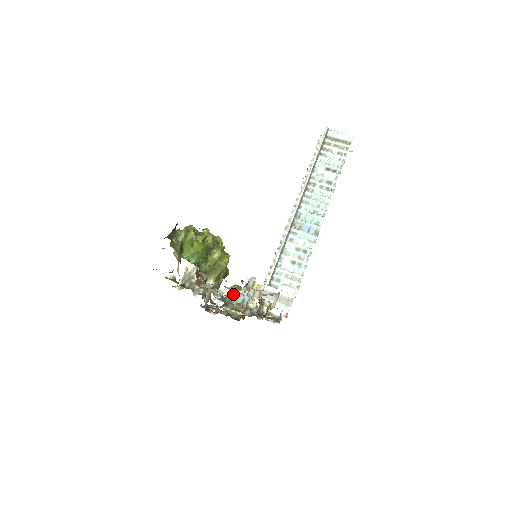
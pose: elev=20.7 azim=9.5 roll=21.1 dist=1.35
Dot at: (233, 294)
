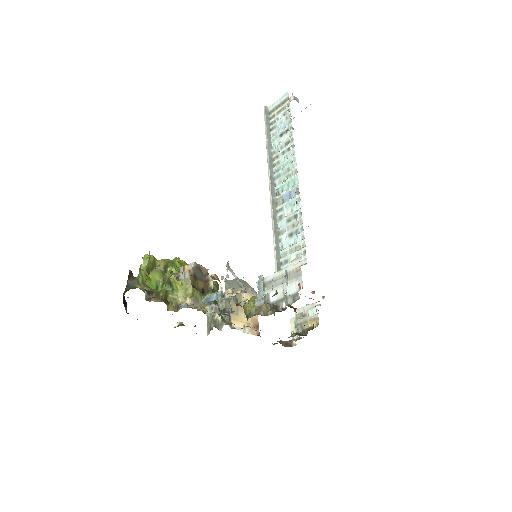
Dot at: (209, 297)
